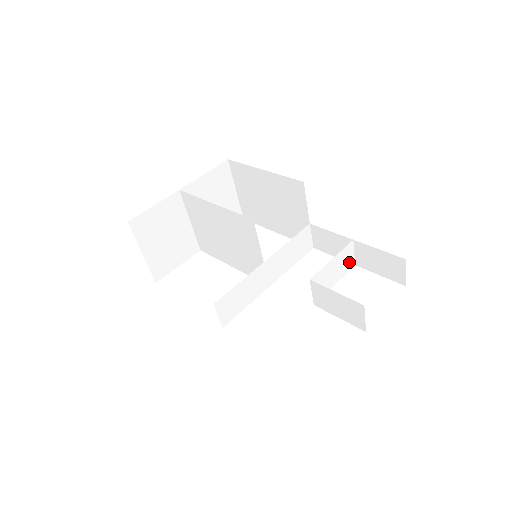
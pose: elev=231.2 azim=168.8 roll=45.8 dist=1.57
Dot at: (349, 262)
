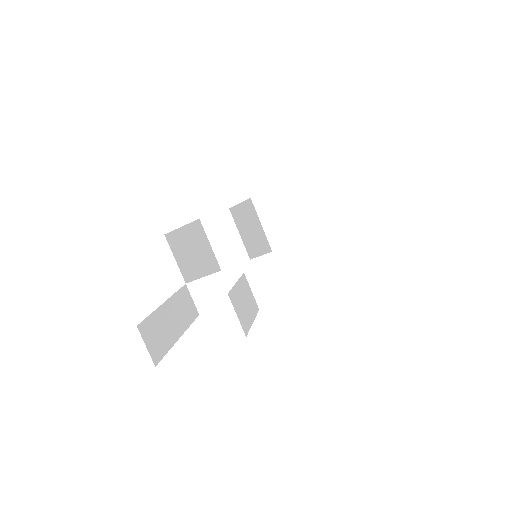
Dot at: (323, 274)
